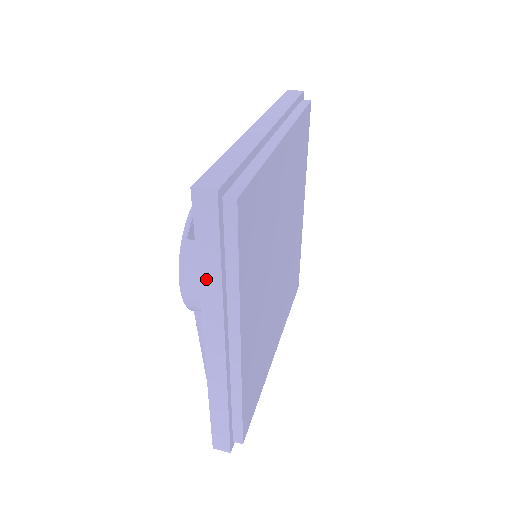
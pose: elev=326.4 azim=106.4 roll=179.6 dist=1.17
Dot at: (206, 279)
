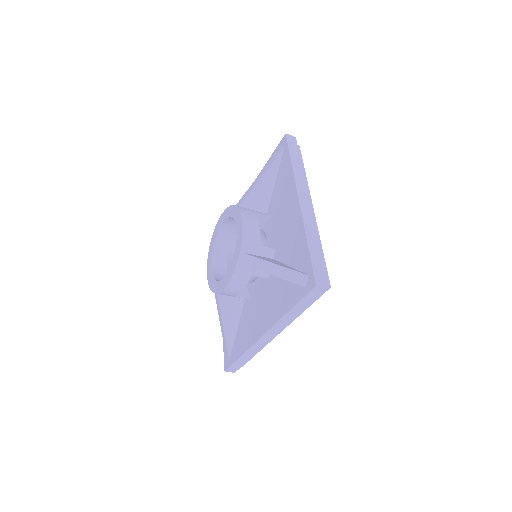
Dot at: (296, 166)
